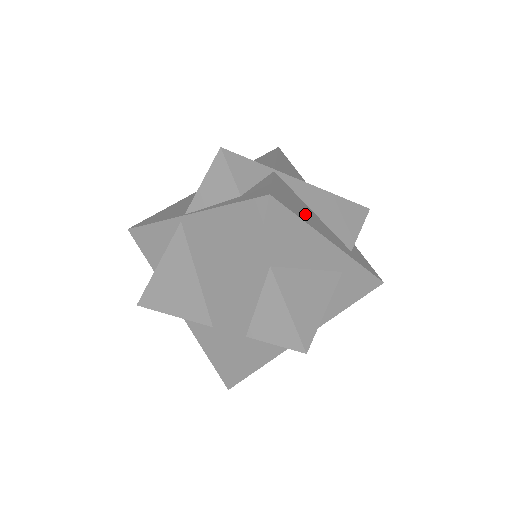
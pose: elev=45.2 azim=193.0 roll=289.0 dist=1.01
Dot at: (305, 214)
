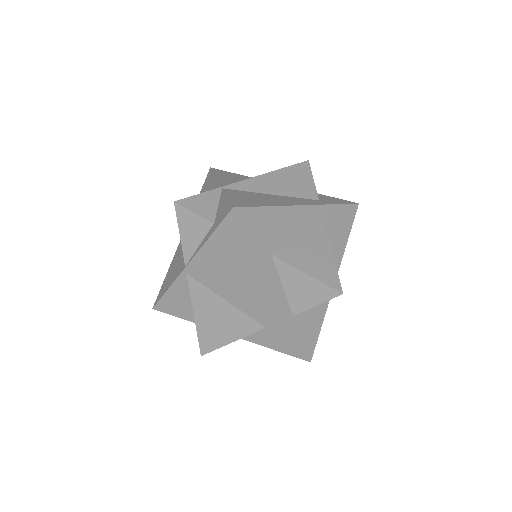
Dot at: (267, 201)
